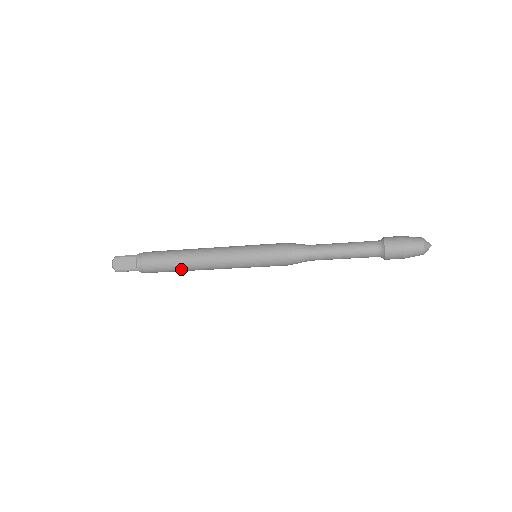
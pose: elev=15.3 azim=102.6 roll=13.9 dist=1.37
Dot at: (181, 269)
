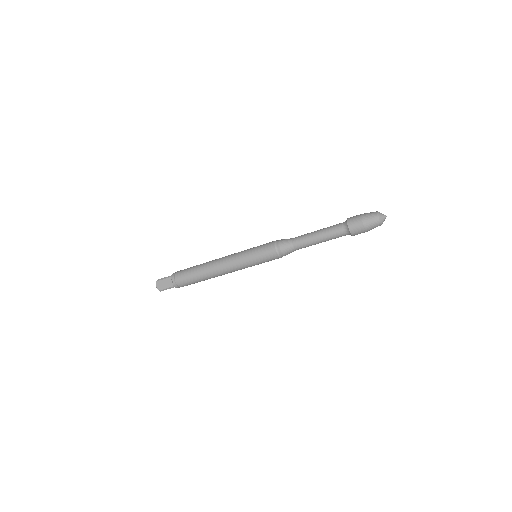
Dot at: (204, 279)
